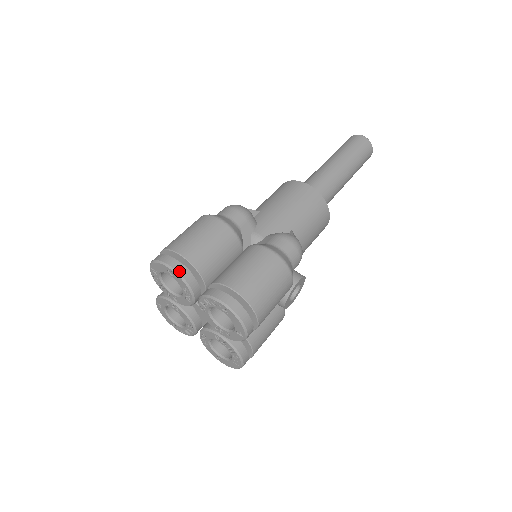
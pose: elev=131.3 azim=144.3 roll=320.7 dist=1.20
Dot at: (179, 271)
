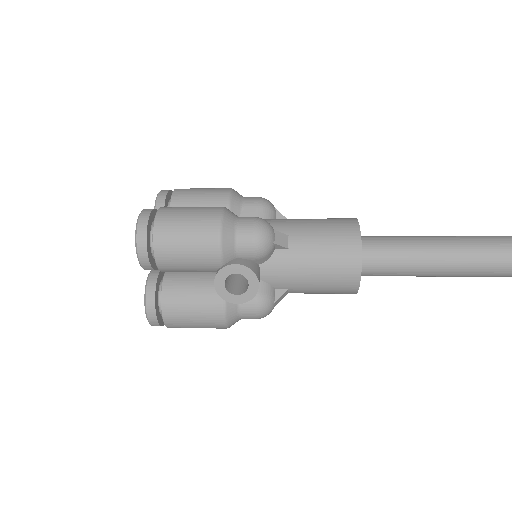
Dot at: (159, 195)
